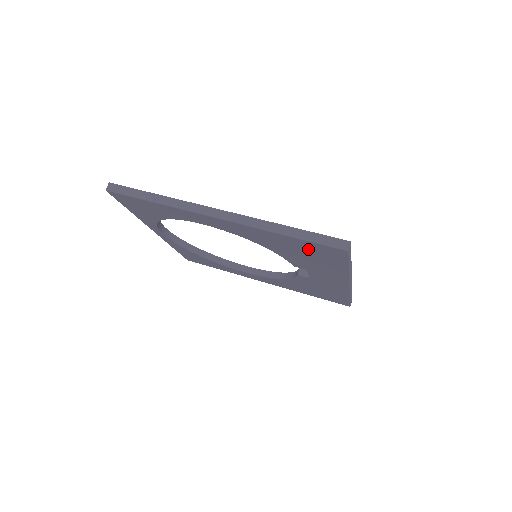
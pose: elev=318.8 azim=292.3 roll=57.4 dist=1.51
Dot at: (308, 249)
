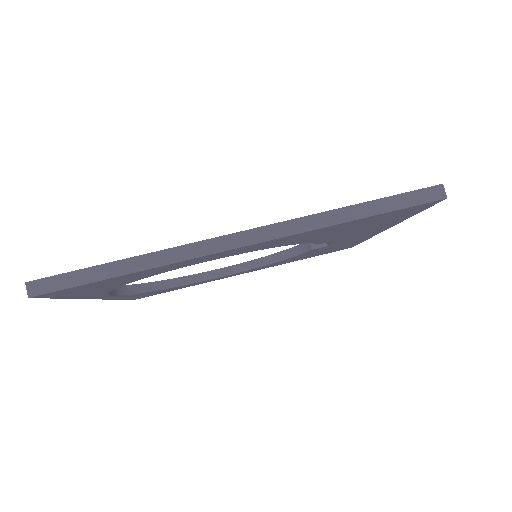
Dot at: (374, 220)
